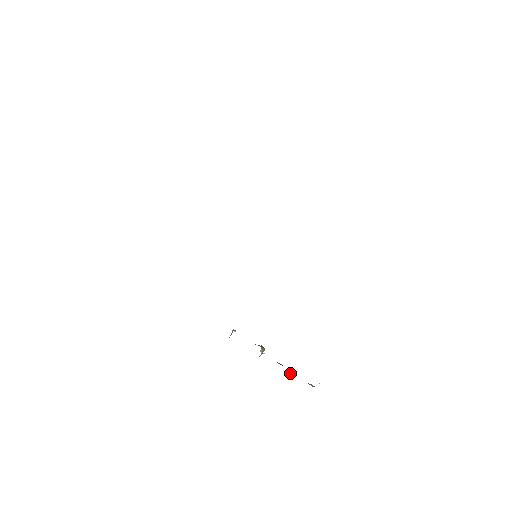
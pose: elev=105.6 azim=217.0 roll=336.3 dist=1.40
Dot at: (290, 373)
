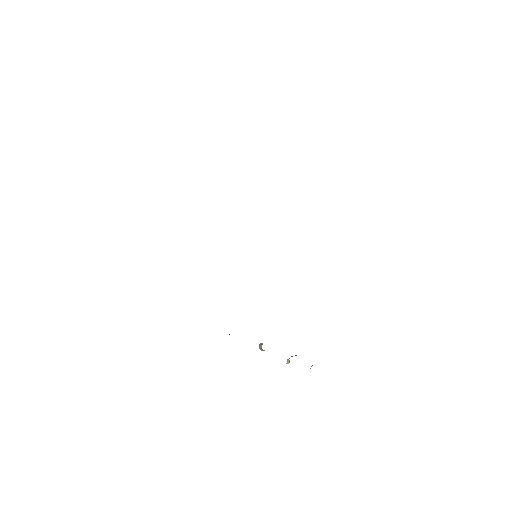
Dot at: occluded
